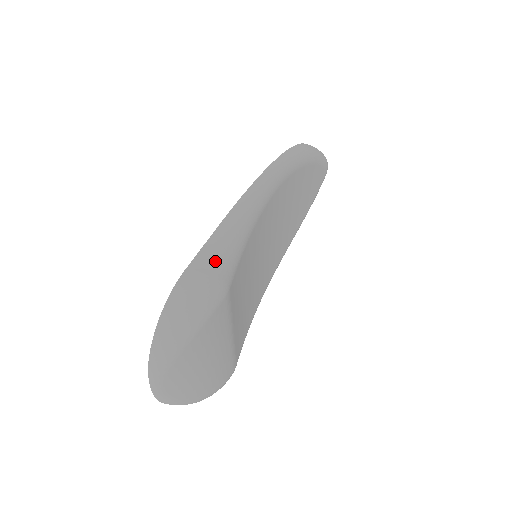
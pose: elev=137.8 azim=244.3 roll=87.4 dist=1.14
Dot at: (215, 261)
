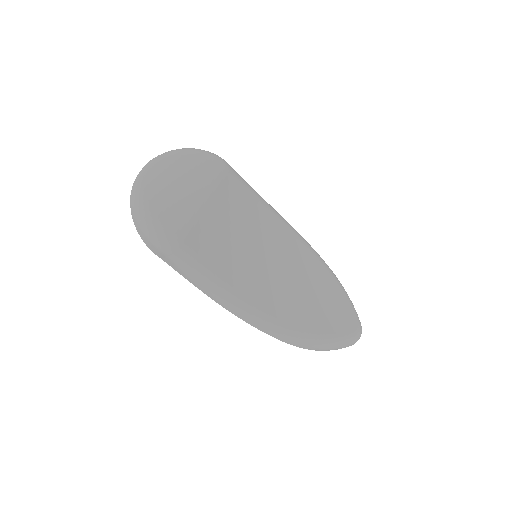
Dot at: occluded
